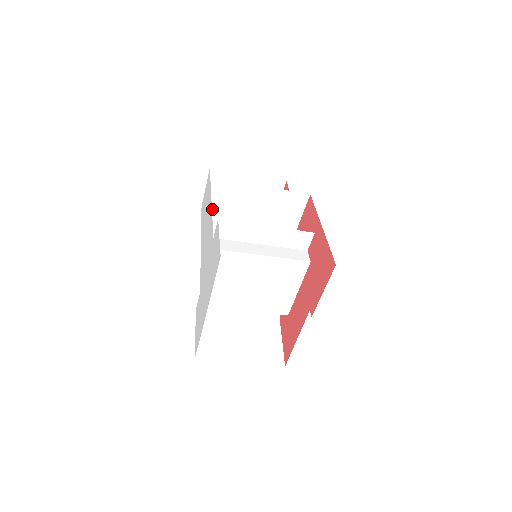
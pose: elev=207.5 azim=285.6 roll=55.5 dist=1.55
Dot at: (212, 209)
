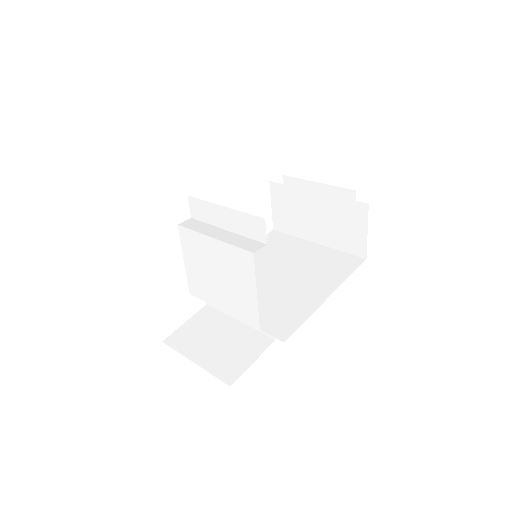
Dot at: (279, 218)
